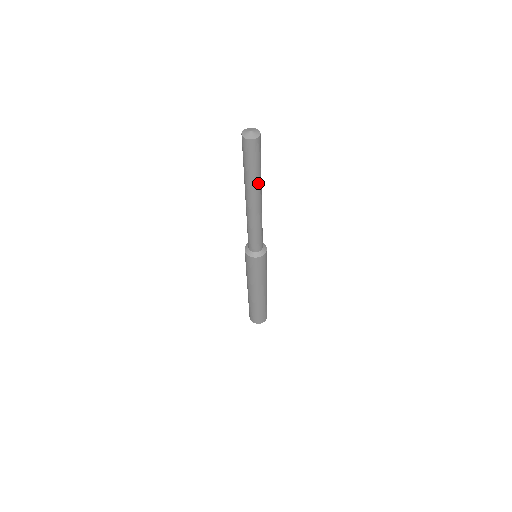
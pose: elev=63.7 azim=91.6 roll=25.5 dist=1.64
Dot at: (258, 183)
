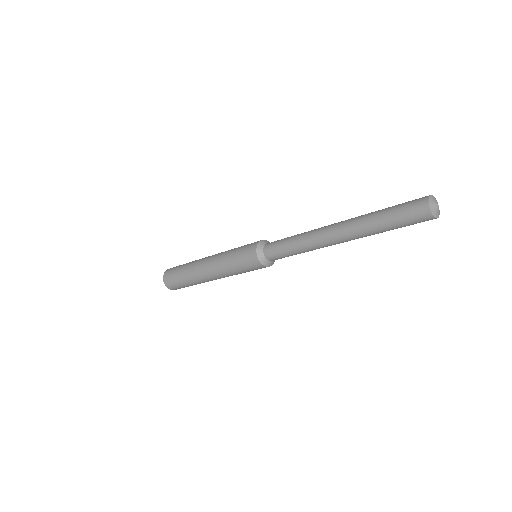
Dot at: occluded
